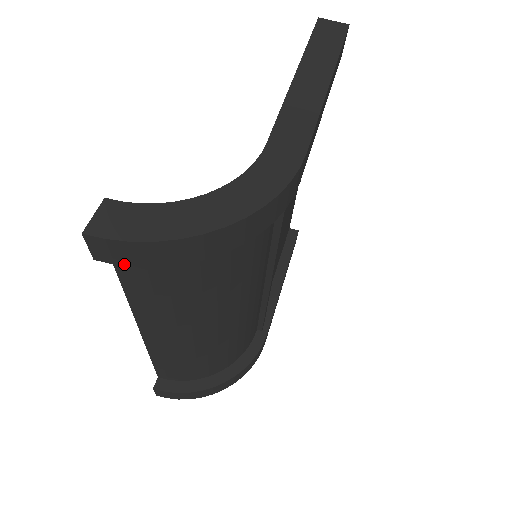
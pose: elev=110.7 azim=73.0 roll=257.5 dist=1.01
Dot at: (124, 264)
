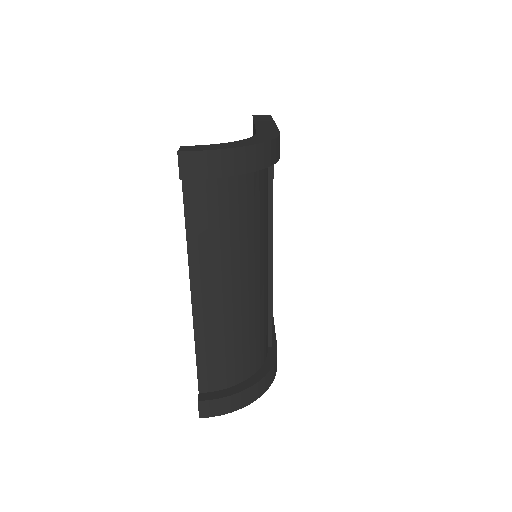
Dot at: (200, 178)
